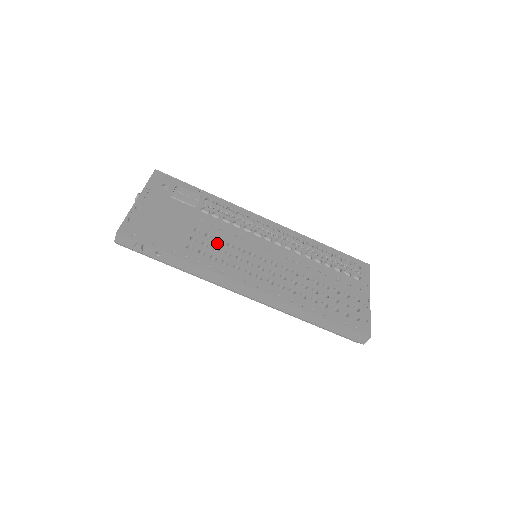
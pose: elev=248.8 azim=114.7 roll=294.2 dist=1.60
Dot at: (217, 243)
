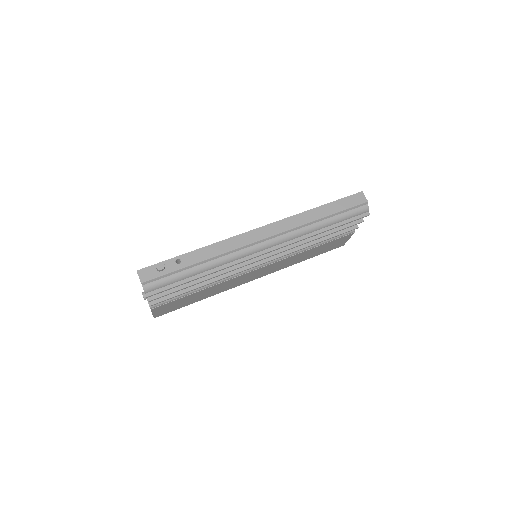
Dot at: occluded
